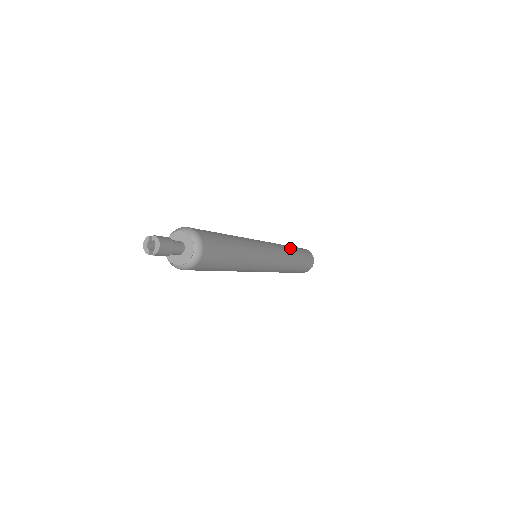
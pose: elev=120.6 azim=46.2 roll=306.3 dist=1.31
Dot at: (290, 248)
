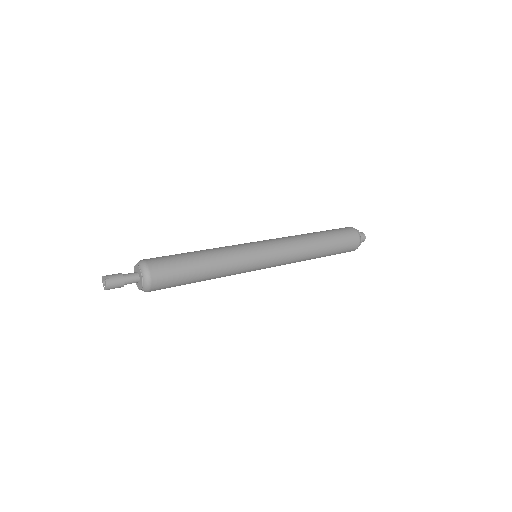
Dot at: (313, 247)
